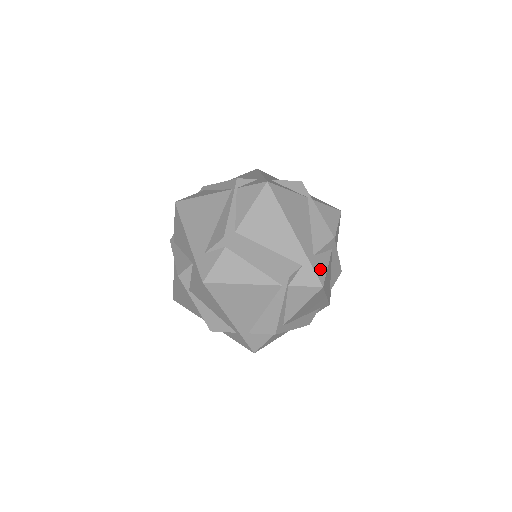
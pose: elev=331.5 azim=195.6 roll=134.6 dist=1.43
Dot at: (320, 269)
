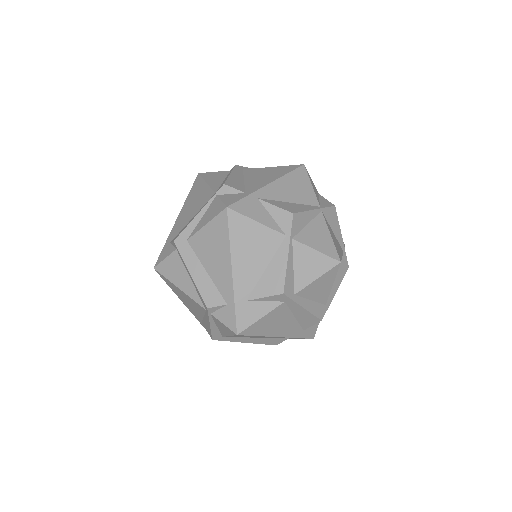
Dot at: (246, 317)
